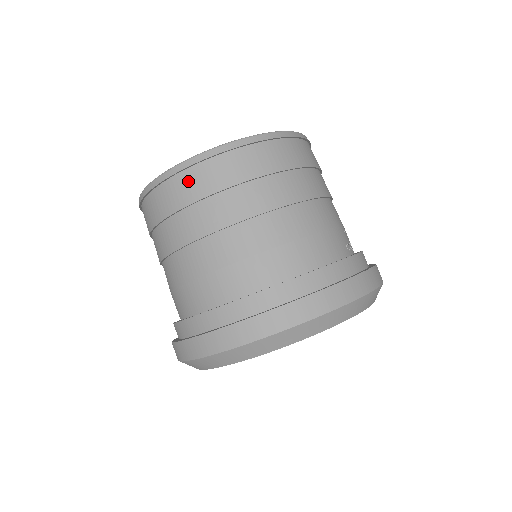
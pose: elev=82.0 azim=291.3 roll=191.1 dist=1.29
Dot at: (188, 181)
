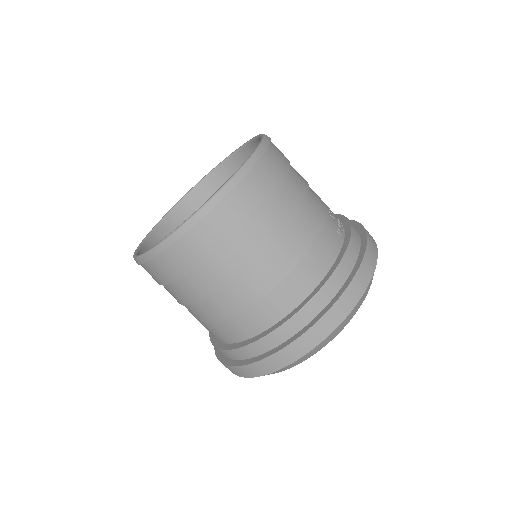
Dot at: (184, 249)
